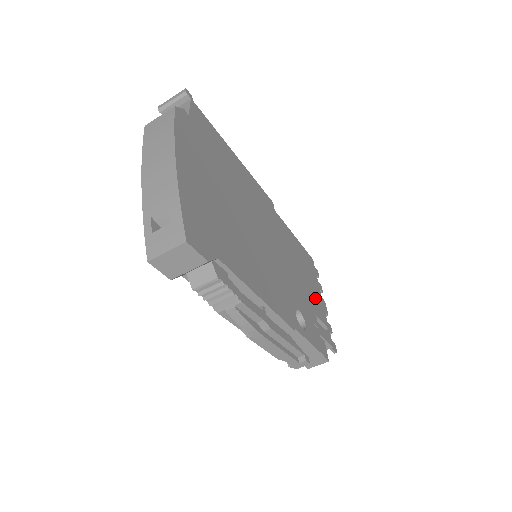
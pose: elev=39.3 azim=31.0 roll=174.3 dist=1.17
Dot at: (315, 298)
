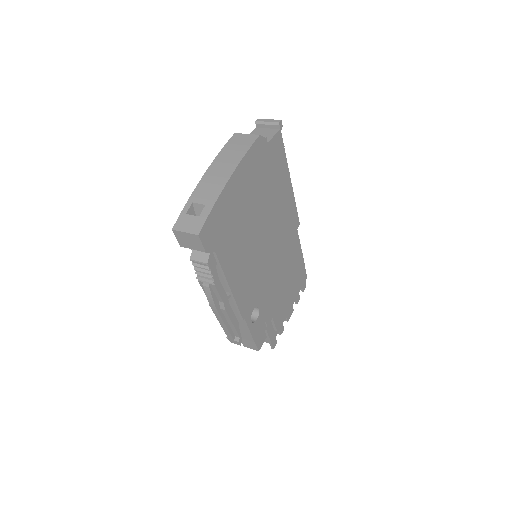
Dot at: (282, 306)
